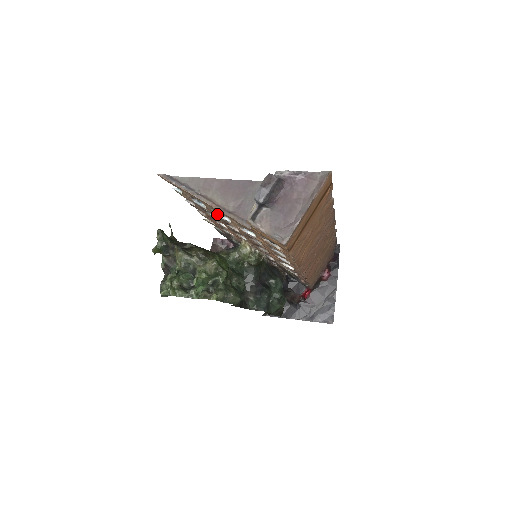
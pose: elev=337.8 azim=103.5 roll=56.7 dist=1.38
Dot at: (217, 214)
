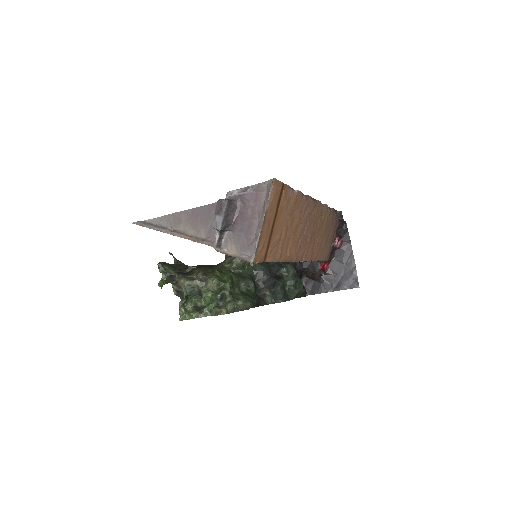
Dot at: occluded
